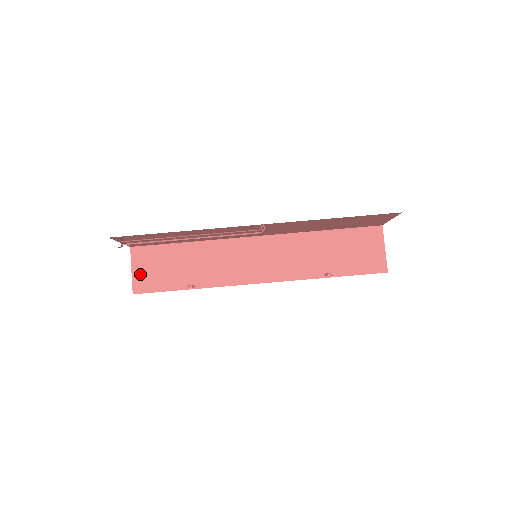
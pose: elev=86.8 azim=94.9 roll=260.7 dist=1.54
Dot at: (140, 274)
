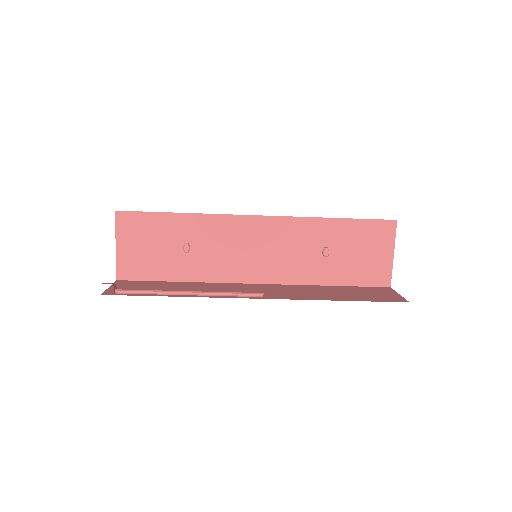
Dot at: occluded
